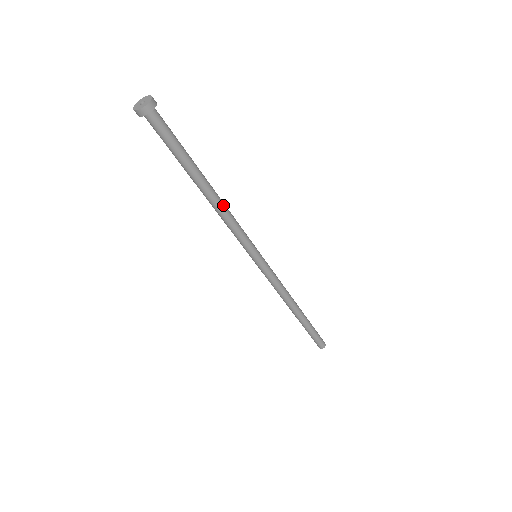
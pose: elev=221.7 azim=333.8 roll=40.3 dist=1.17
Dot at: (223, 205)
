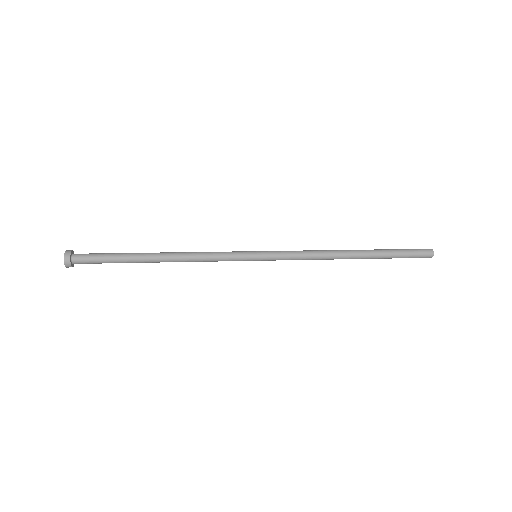
Dot at: (182, 255)
